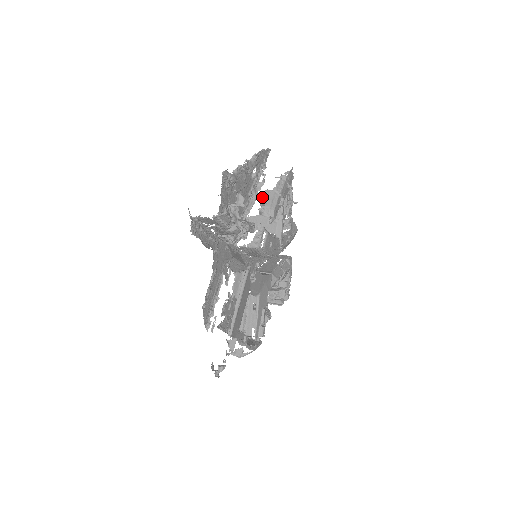
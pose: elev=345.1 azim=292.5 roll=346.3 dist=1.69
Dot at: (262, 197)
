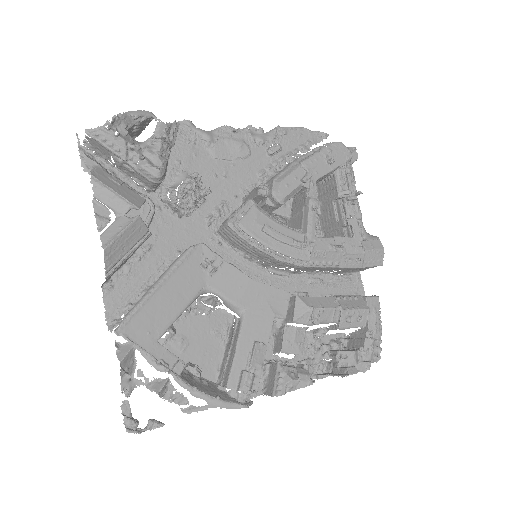
Dot at: occluded
